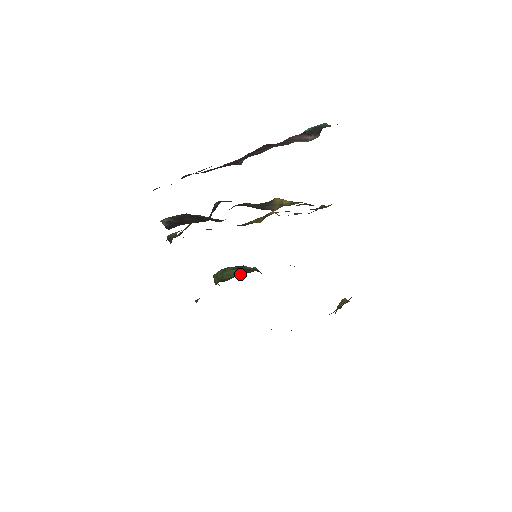
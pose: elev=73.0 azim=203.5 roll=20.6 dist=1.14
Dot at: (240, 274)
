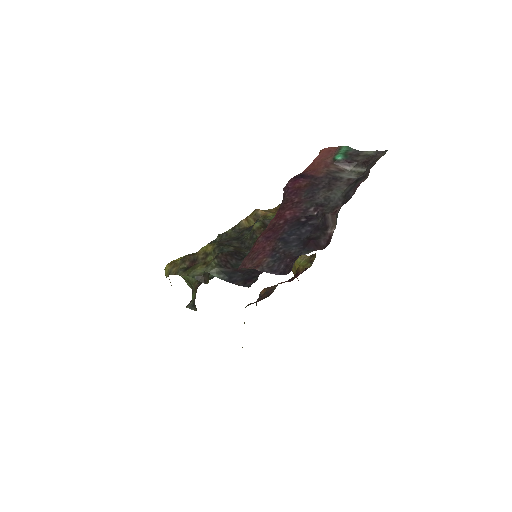
Dot at: occluded
